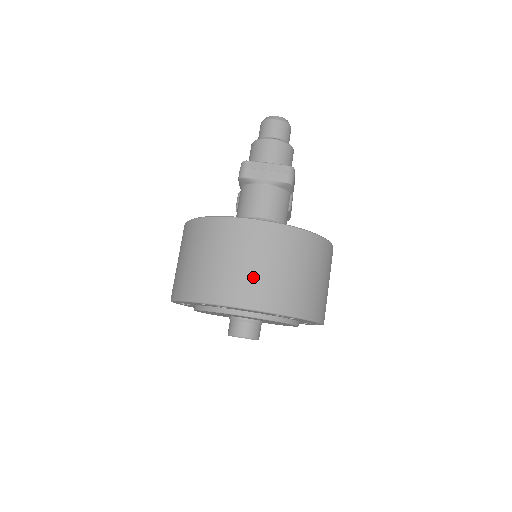
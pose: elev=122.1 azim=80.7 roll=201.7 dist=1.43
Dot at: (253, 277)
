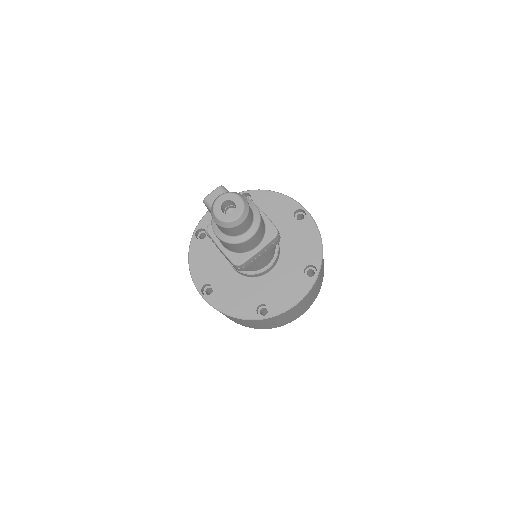
Dot at: occluded
